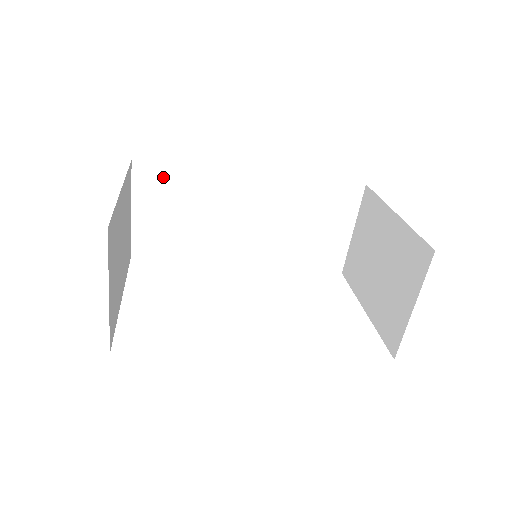
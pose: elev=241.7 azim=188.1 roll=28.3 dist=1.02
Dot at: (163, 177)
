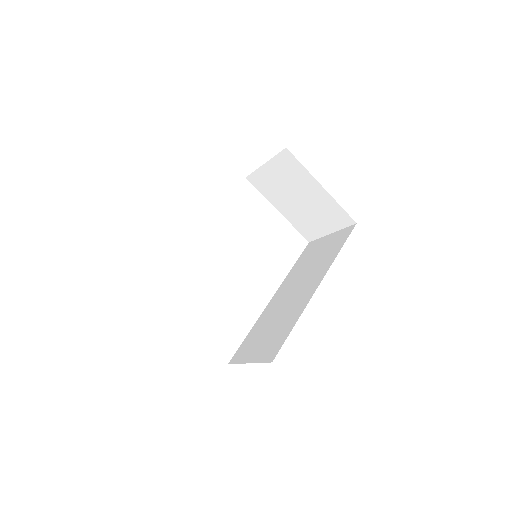
Dot at: occluded
